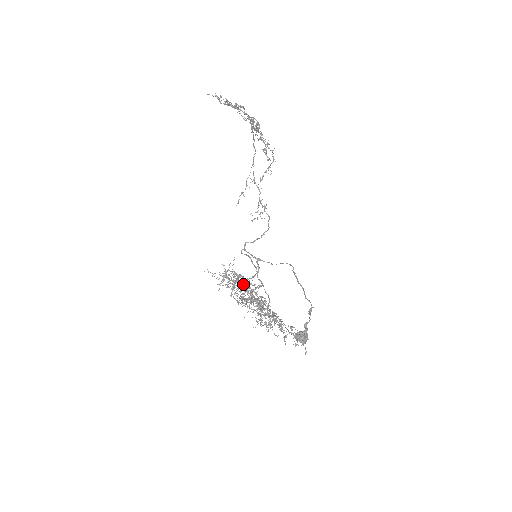
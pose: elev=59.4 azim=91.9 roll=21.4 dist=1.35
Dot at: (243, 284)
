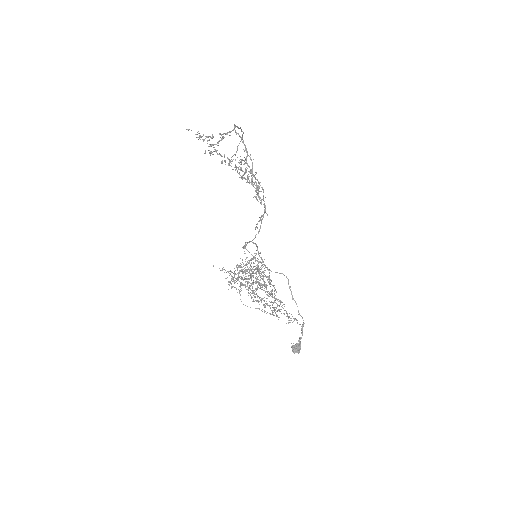
Dot at: (247, 270)
